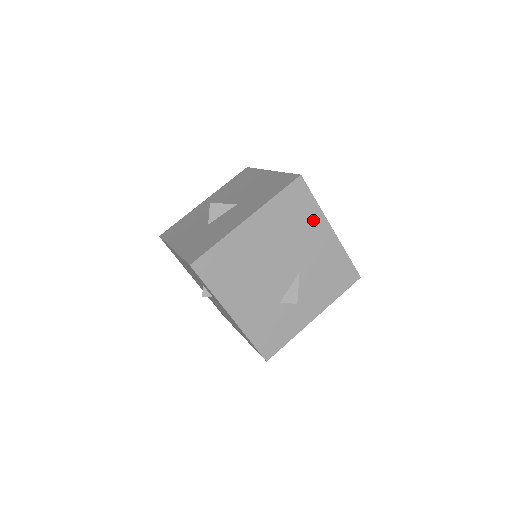
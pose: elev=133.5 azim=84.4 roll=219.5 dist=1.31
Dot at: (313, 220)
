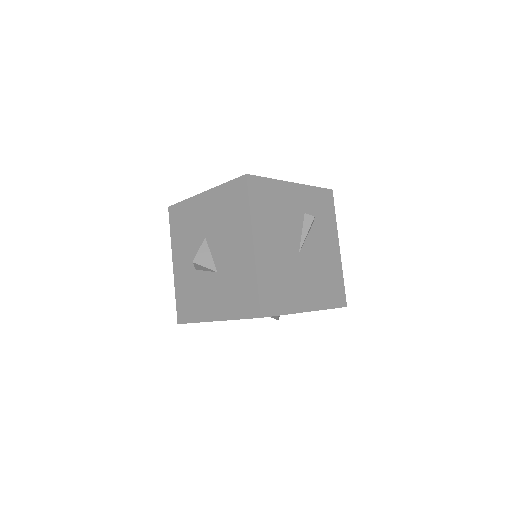
Dot at: occluded
